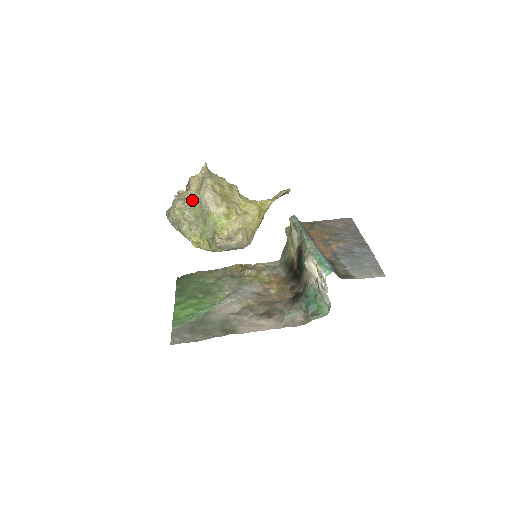
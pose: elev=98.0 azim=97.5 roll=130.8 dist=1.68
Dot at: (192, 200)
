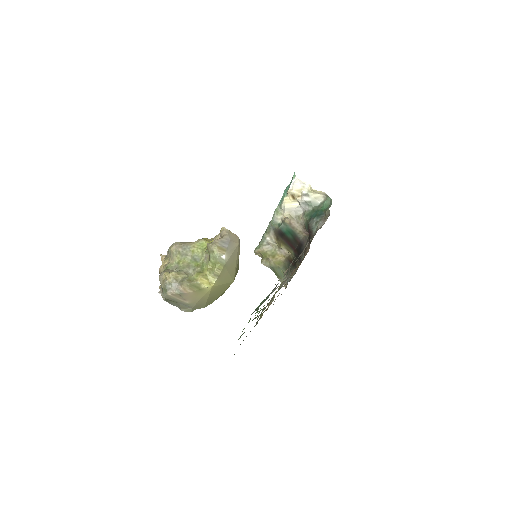
Dot at: (172, 264)
